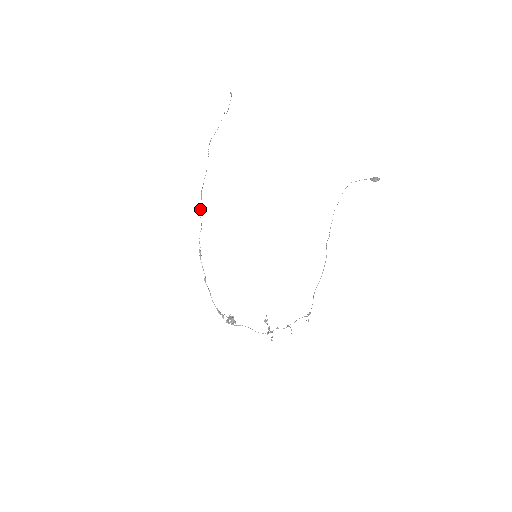
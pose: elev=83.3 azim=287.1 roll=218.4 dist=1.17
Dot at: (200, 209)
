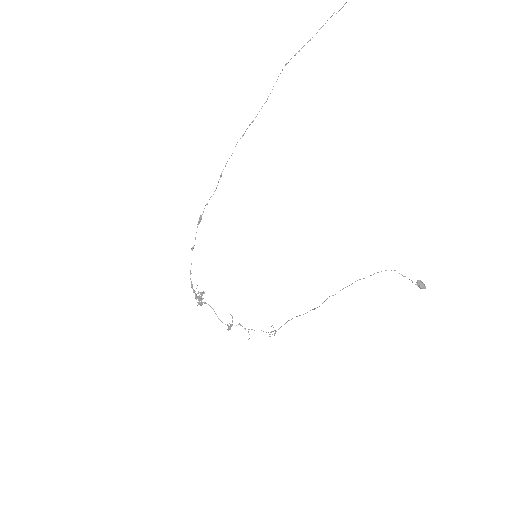
Dot at: occluded
